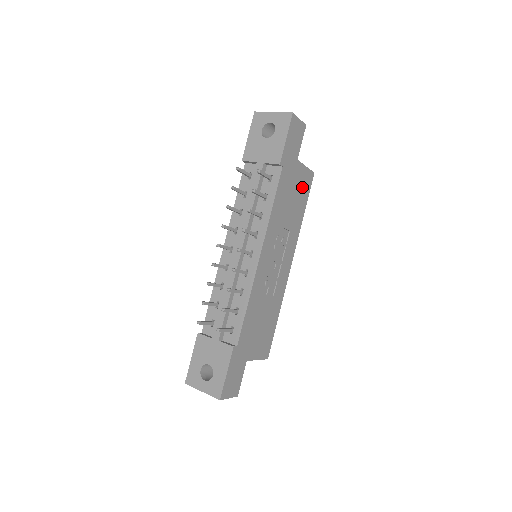
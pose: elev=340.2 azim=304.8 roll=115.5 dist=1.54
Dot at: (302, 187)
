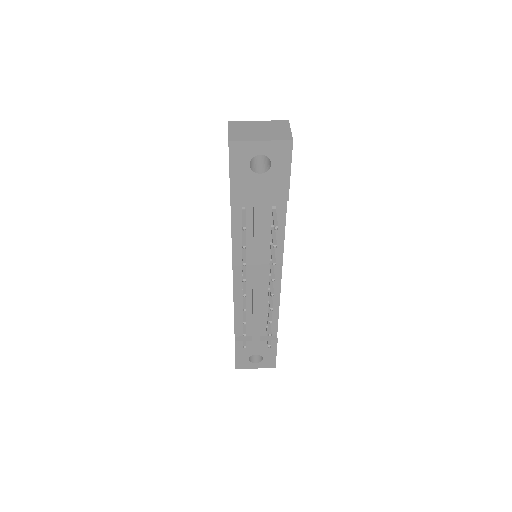
Dot at: occluded
